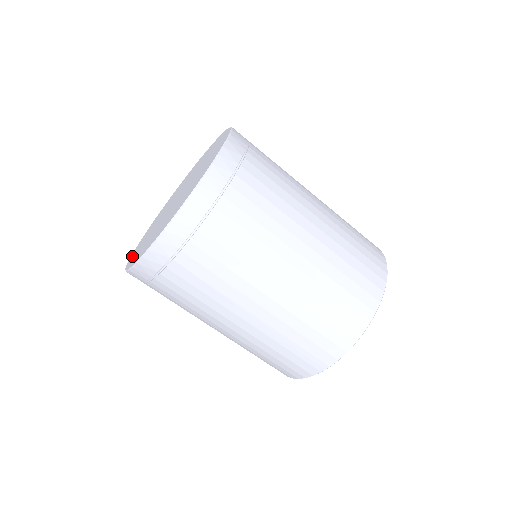
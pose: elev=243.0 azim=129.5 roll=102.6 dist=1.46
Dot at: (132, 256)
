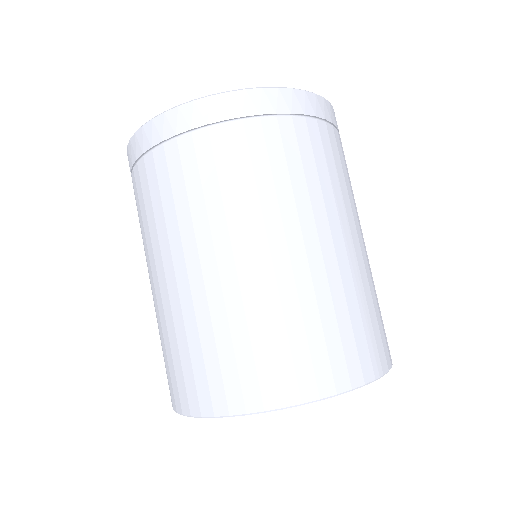
Dot at: occluded
